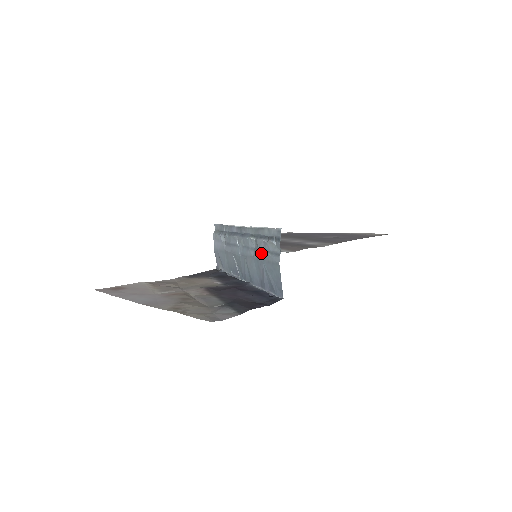
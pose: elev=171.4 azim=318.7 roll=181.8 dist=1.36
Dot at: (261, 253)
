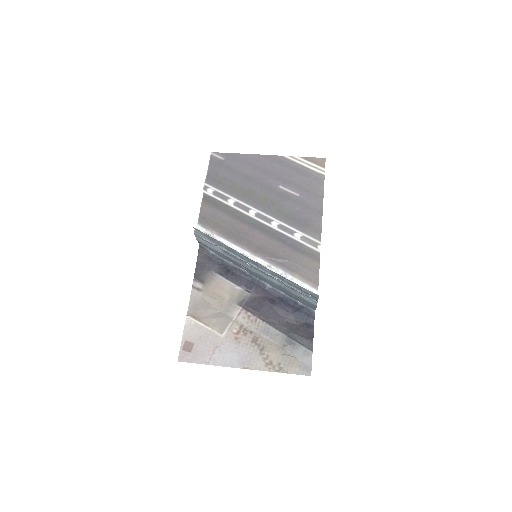
Dot at: (290, 290)
